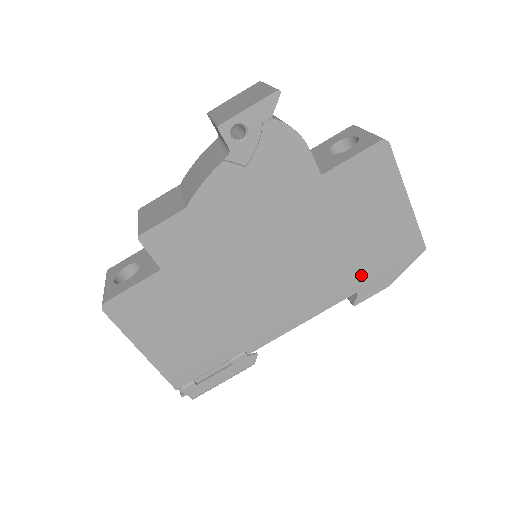
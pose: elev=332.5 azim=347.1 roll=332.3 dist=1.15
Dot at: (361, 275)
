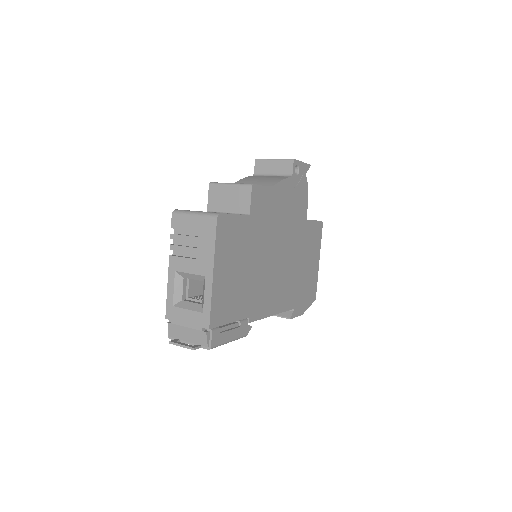
Dot at: (298, 297)
